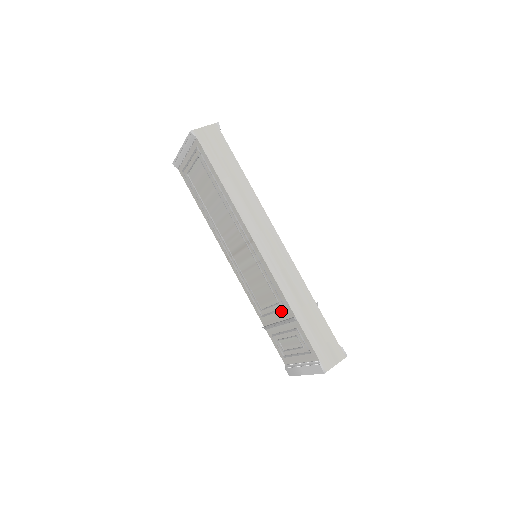
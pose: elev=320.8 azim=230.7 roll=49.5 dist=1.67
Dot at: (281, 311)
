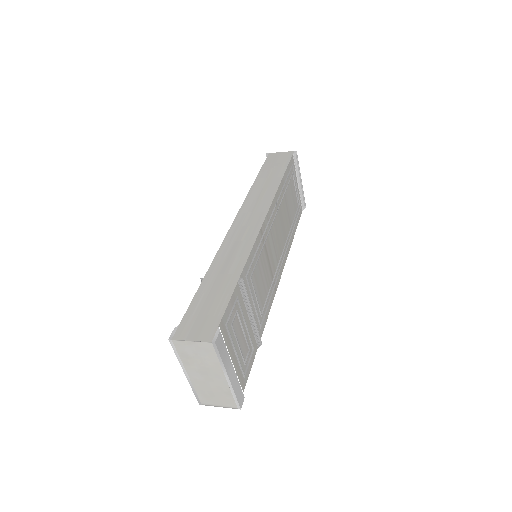
Dot at: occluded
